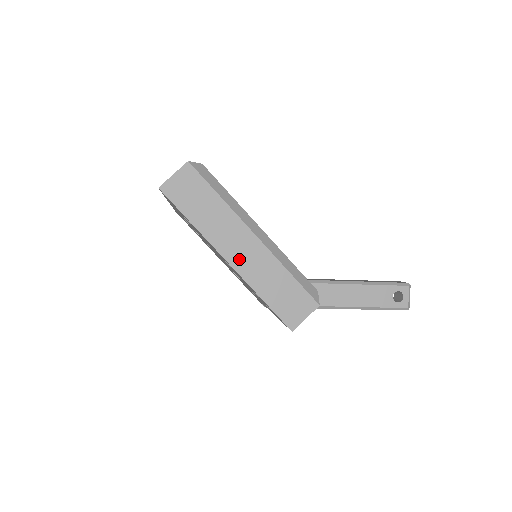
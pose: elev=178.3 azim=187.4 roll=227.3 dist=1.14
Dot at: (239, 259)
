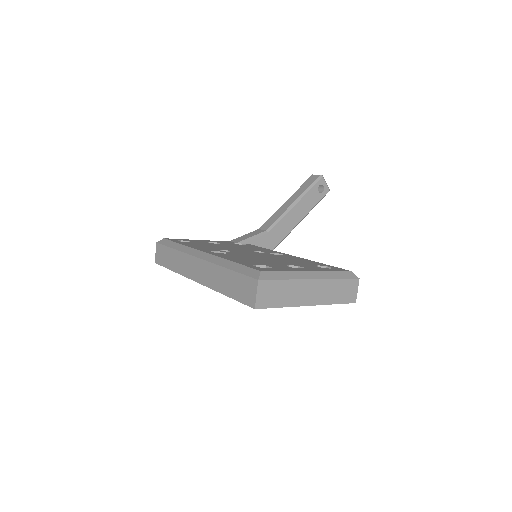
Dot at: (314, 298)
